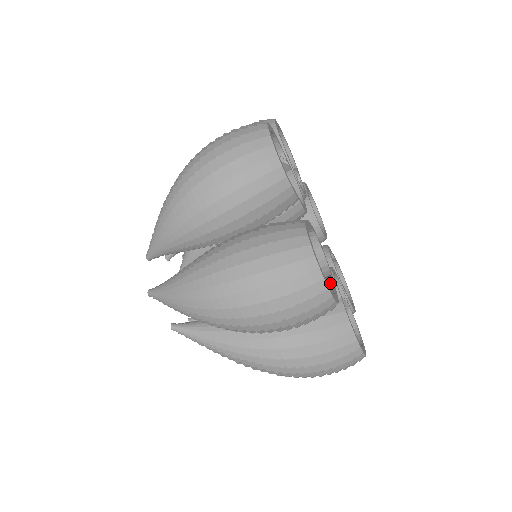
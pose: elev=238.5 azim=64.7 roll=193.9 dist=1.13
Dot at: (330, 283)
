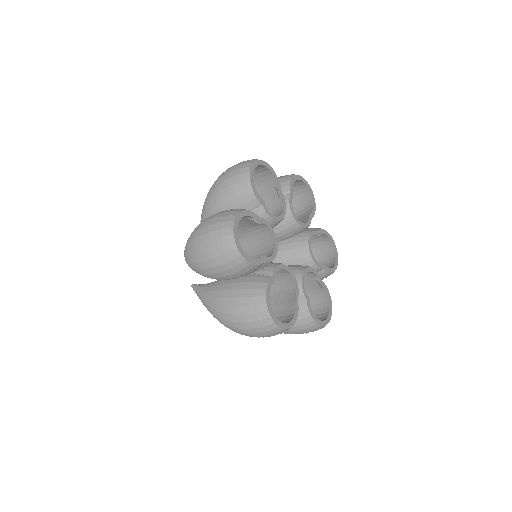
Dot at: (321, 286)
